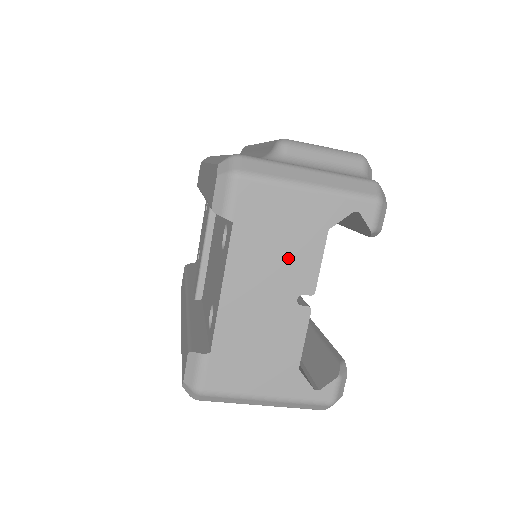
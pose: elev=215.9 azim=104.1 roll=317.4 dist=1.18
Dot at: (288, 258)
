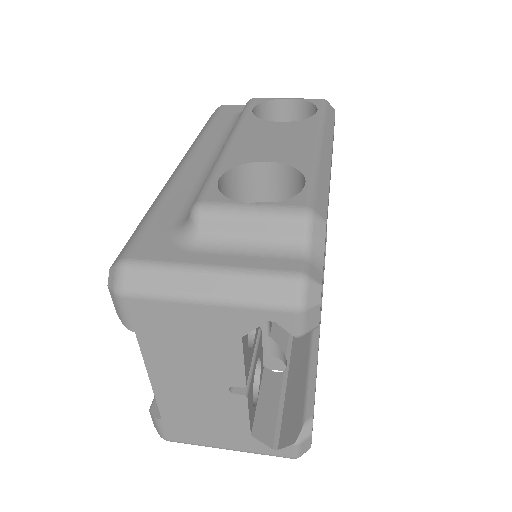
Dot at: (205, 359)
